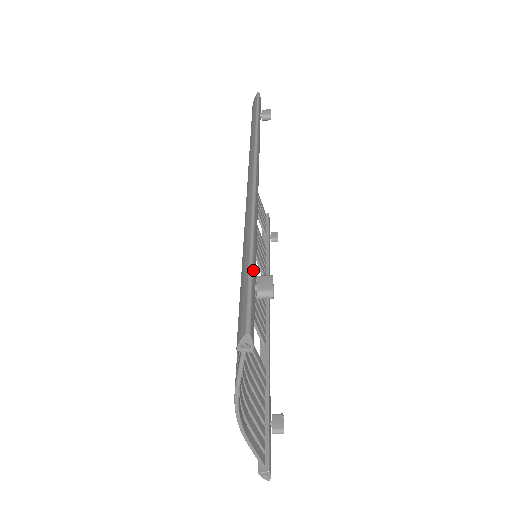
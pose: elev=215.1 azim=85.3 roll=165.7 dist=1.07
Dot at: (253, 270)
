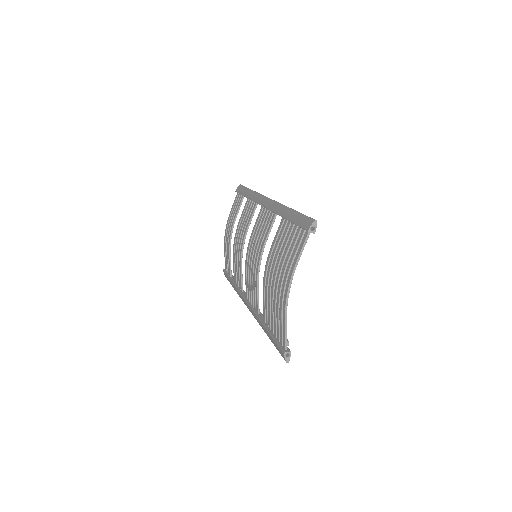
Dot at: occluded
